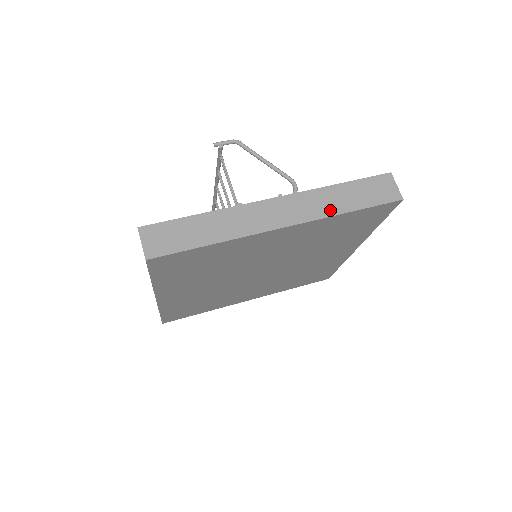
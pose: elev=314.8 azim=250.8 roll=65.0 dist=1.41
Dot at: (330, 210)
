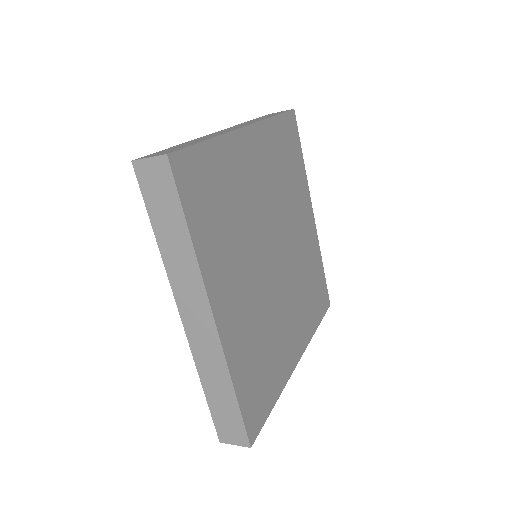
Dot at: (262, 119)
